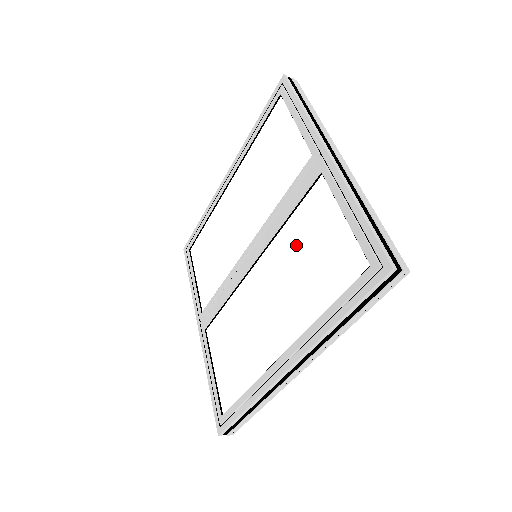
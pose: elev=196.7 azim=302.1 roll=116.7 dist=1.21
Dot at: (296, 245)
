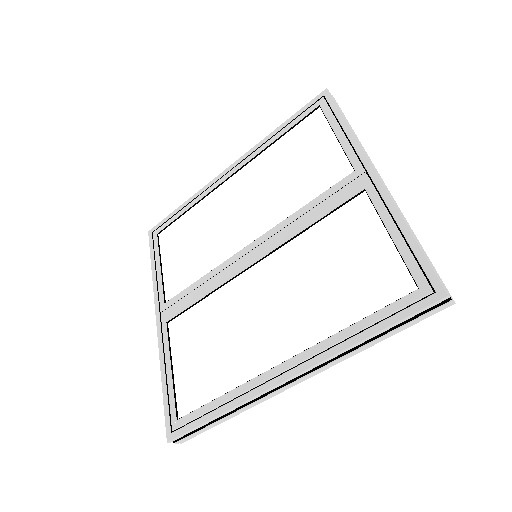
Dot at: (319, 253)
